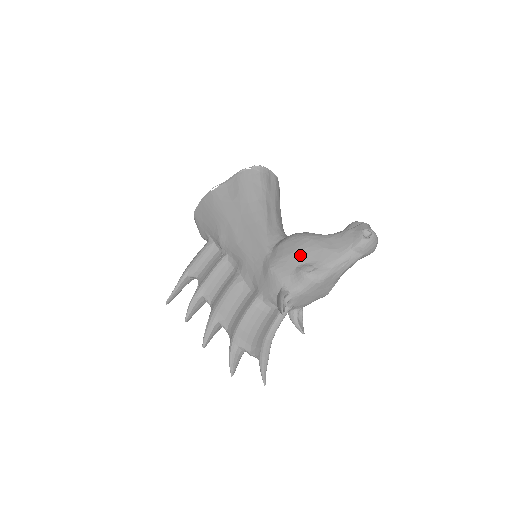
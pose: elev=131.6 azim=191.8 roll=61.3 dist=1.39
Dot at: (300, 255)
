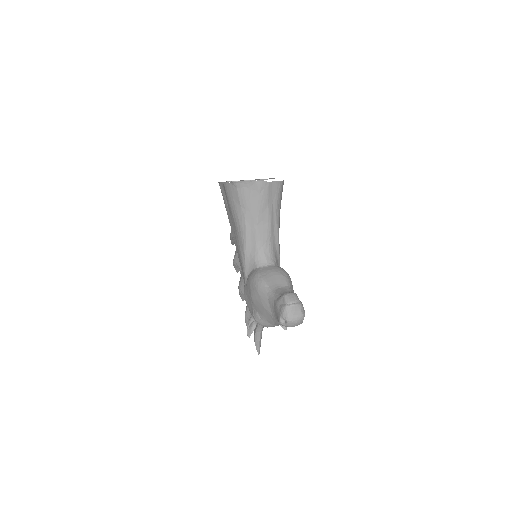
Dot at: (253, 303)
